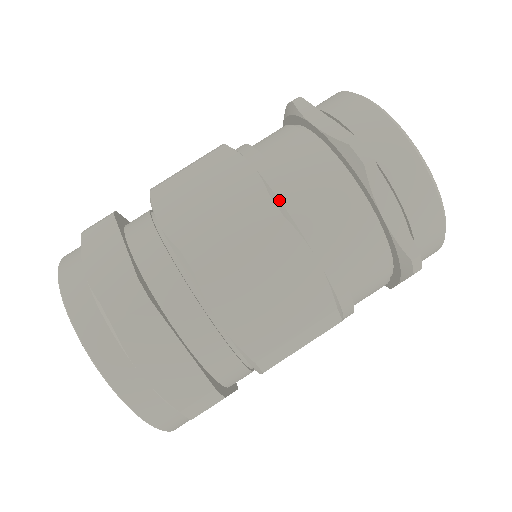
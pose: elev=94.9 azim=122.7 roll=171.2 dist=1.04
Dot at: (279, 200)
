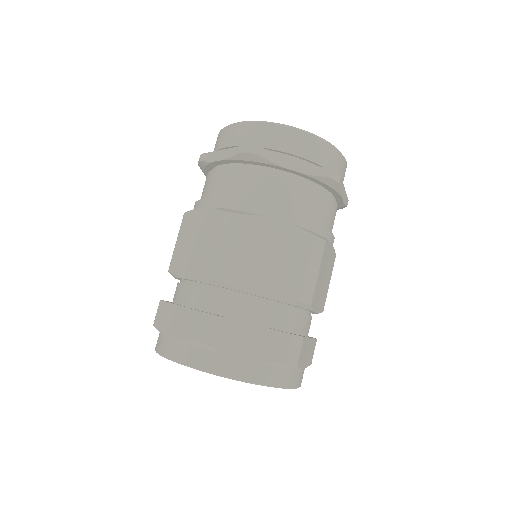
Dot at: (313, 232)
